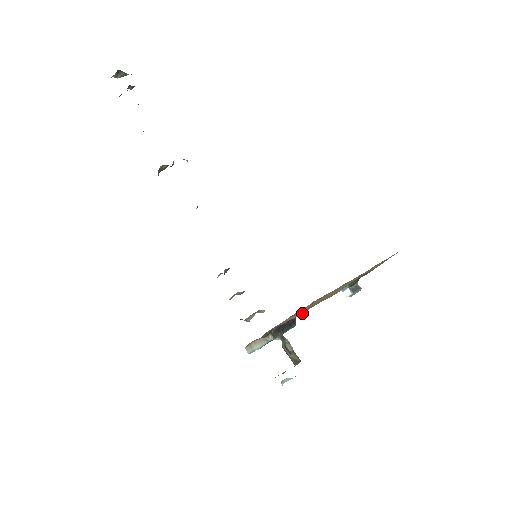
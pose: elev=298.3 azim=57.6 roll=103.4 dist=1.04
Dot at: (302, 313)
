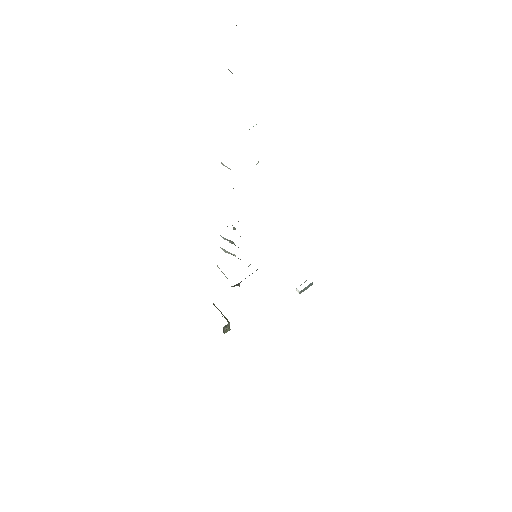
Dot at: occluded
